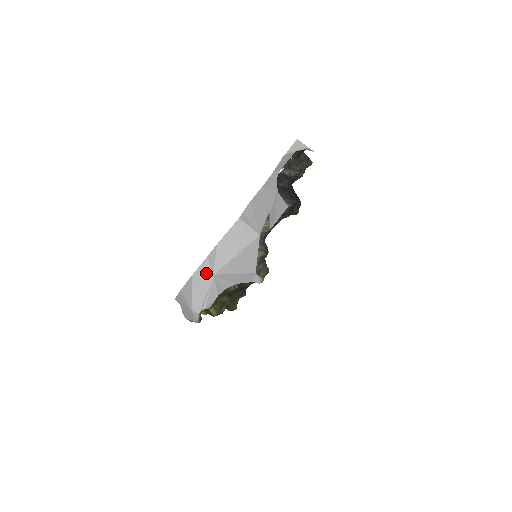
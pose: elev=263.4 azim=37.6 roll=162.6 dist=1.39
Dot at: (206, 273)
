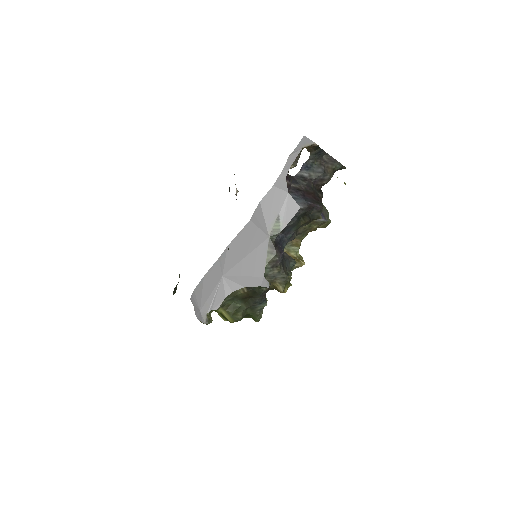
Dot at: (216, 274)
